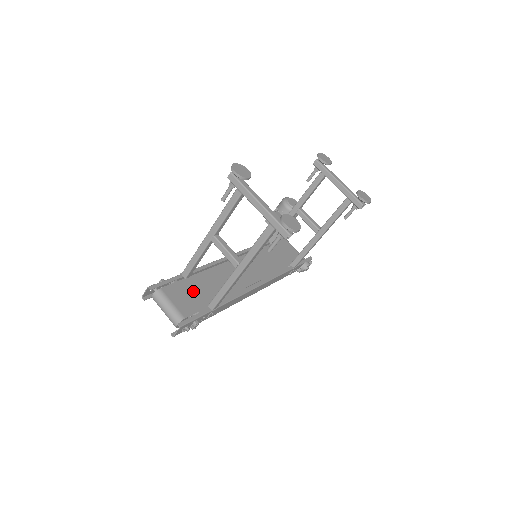
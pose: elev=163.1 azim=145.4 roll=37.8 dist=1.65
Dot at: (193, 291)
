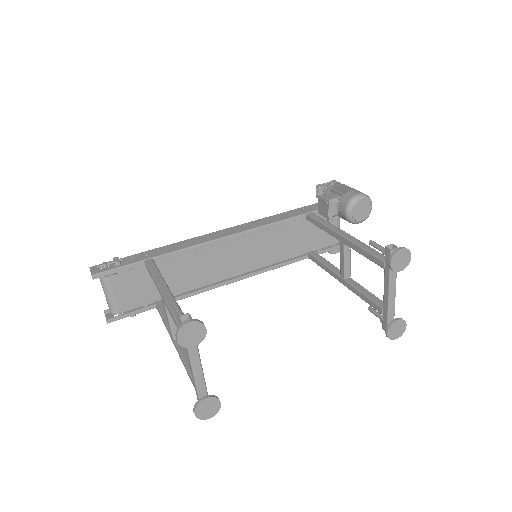
Dot at: (148, 282)
